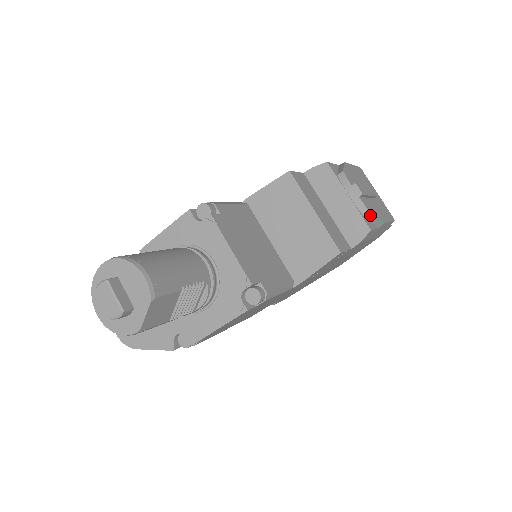
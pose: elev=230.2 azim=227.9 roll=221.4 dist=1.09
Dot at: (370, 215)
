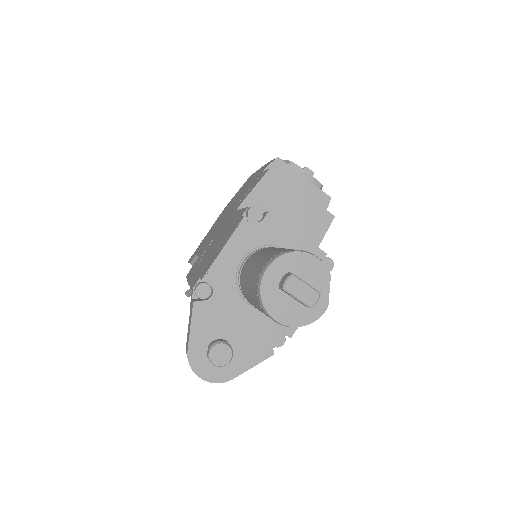
Dot at: (321, 188)
